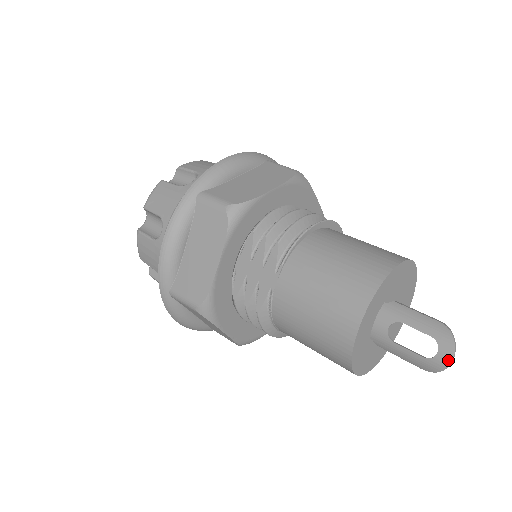
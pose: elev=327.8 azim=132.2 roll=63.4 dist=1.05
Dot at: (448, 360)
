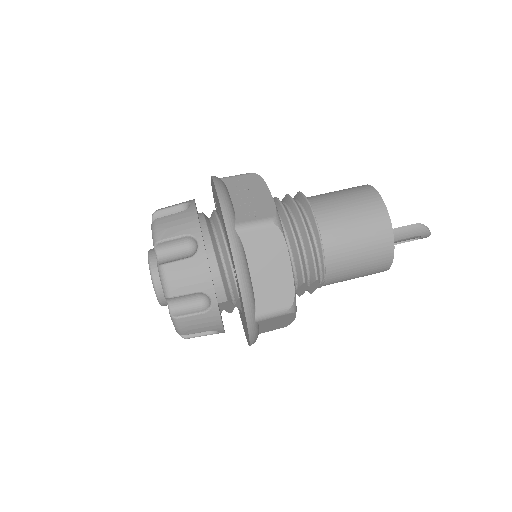
Dot at: occluded
